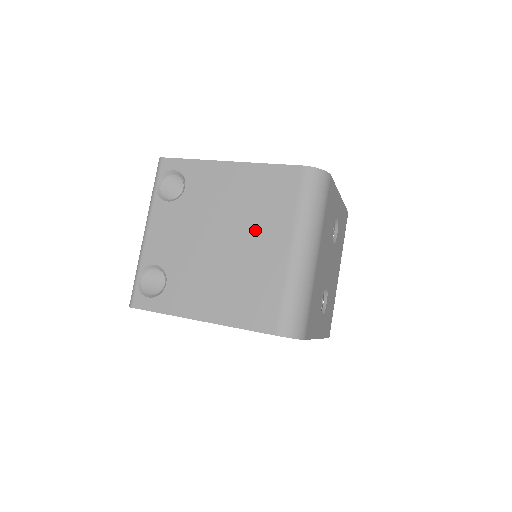
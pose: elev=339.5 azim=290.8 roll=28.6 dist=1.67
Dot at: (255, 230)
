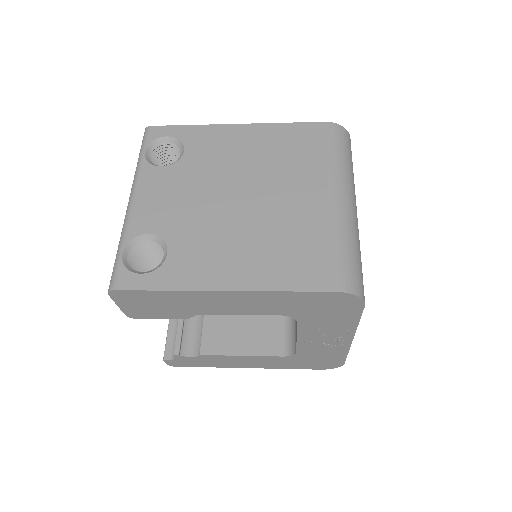
Dot at: (283, 183)
